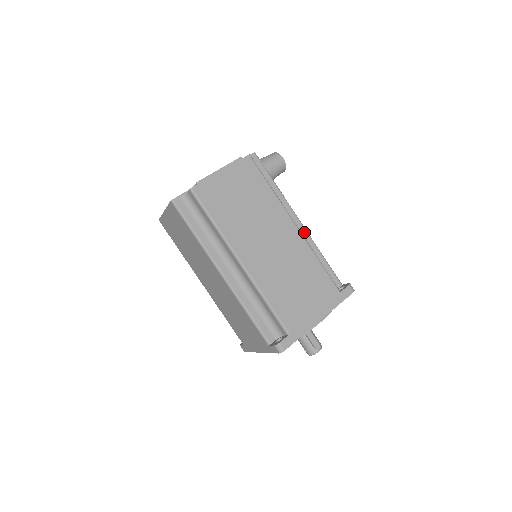
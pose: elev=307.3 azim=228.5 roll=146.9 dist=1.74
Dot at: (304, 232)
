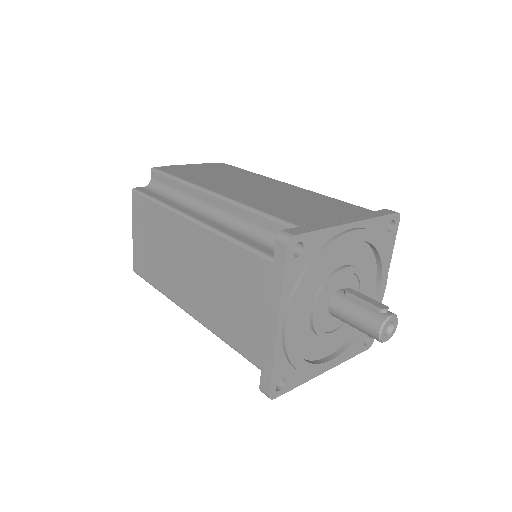
Dot at: occluded
